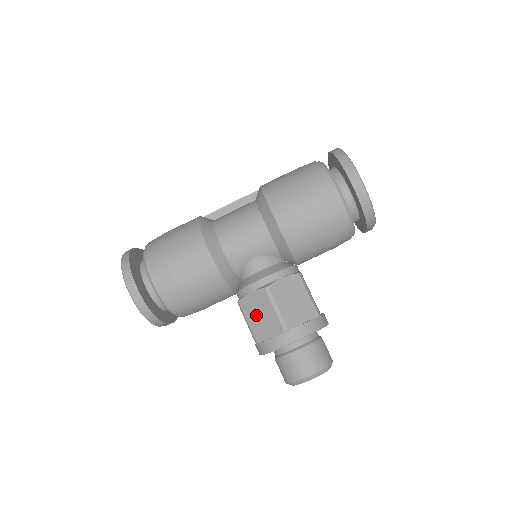
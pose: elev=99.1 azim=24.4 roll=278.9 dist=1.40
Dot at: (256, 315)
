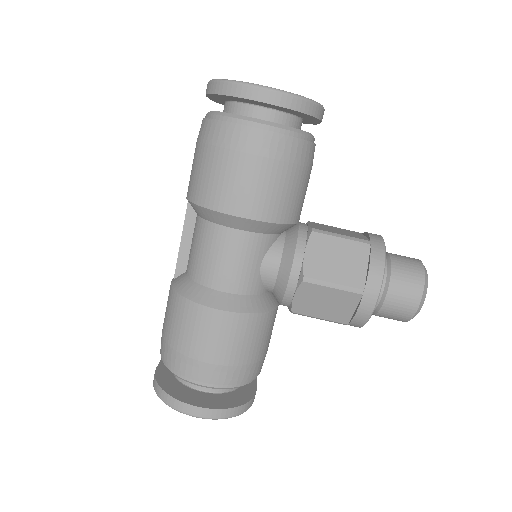
Dot at: (320, 307)
